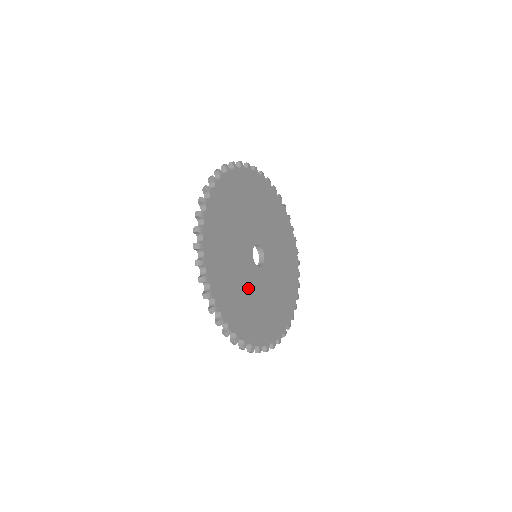
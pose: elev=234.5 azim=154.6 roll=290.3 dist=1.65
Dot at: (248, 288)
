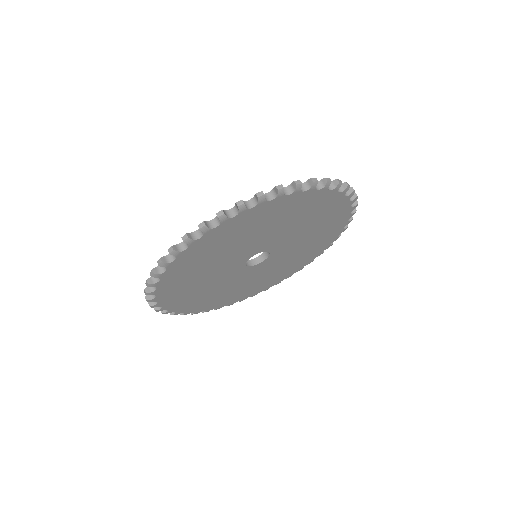
Dot at: (214, 280)
